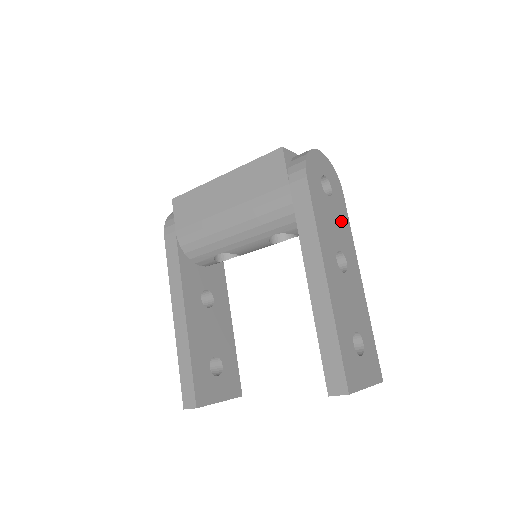
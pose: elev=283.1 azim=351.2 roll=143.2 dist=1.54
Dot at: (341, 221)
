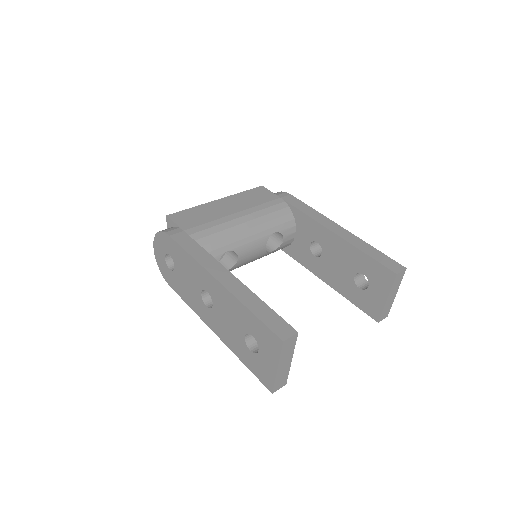
Dot at: occluded
